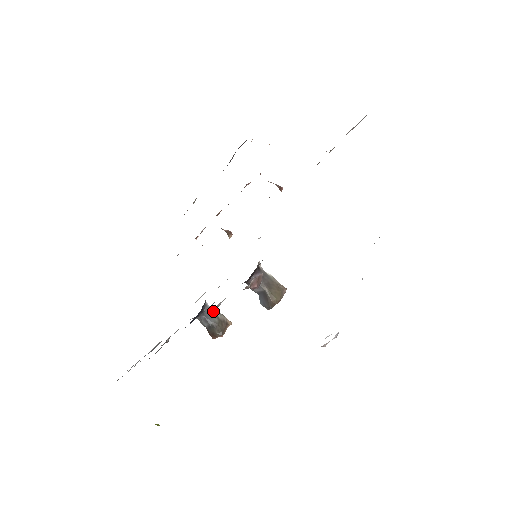
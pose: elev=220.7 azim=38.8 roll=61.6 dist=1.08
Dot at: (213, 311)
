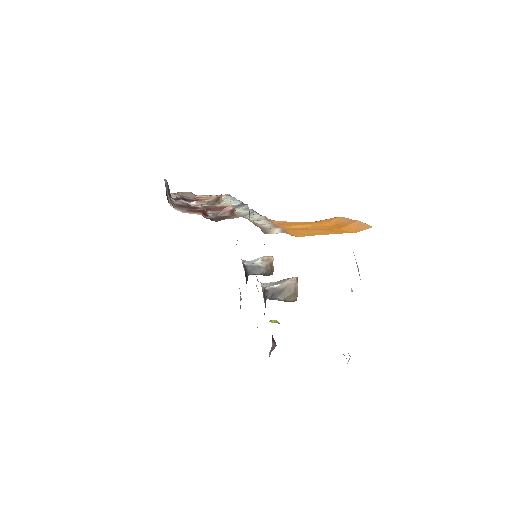
Dot at: (254, 265)
